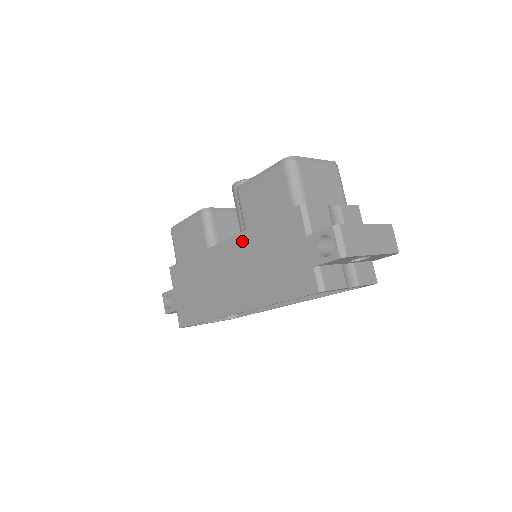
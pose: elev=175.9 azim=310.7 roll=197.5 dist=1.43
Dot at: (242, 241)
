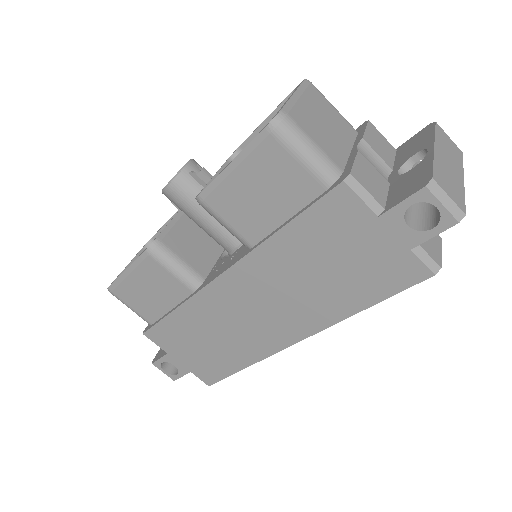
Dot at: (256, 263)
